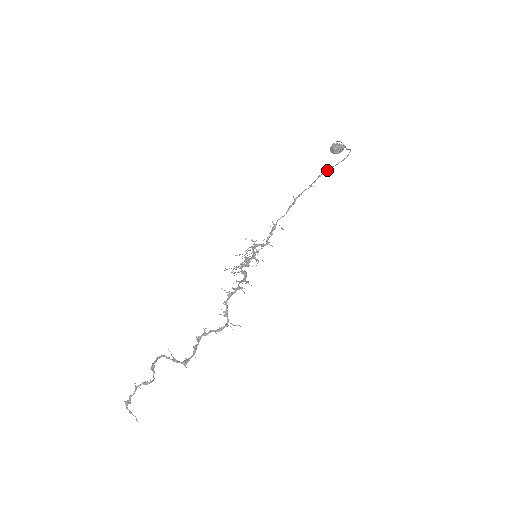
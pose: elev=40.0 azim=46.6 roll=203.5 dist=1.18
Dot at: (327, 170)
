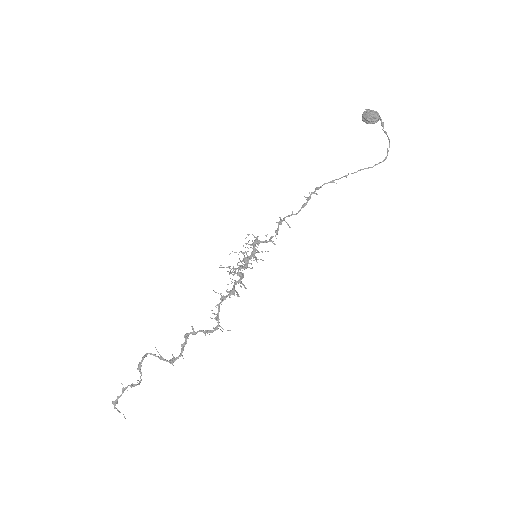
Dot at: (357, 171)
